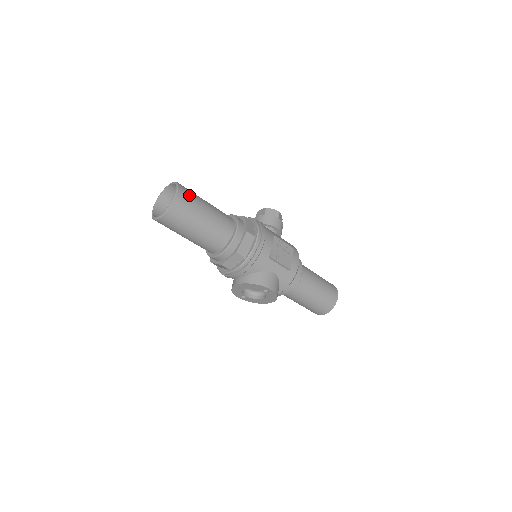
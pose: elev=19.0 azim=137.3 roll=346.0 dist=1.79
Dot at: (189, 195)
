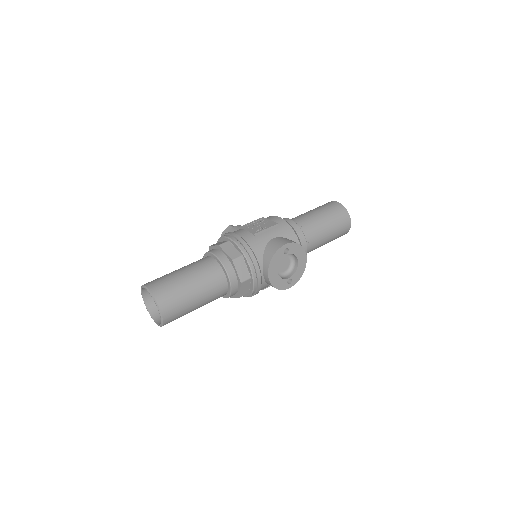
Dot at: (156, 280)
